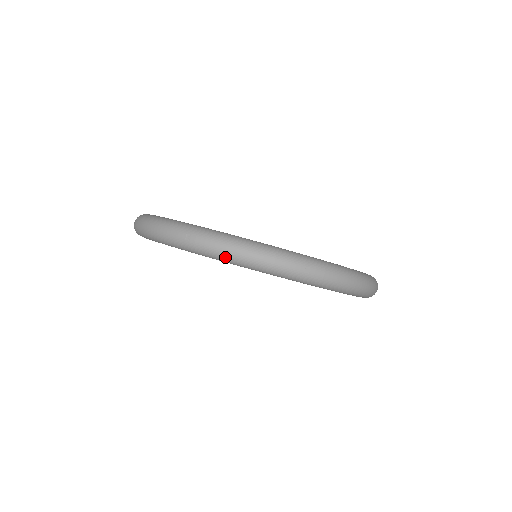
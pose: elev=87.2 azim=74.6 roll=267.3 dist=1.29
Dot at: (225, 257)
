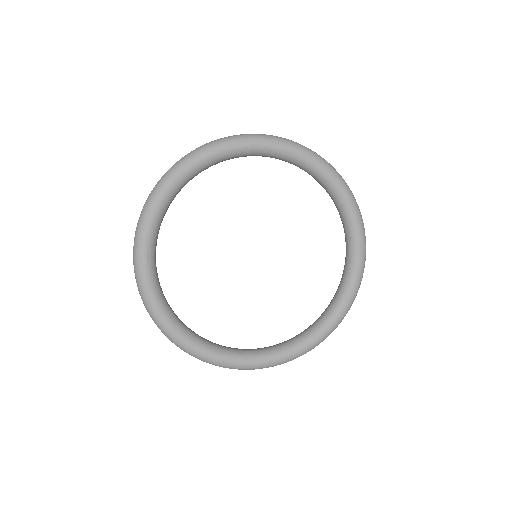
Dot at: occluded
